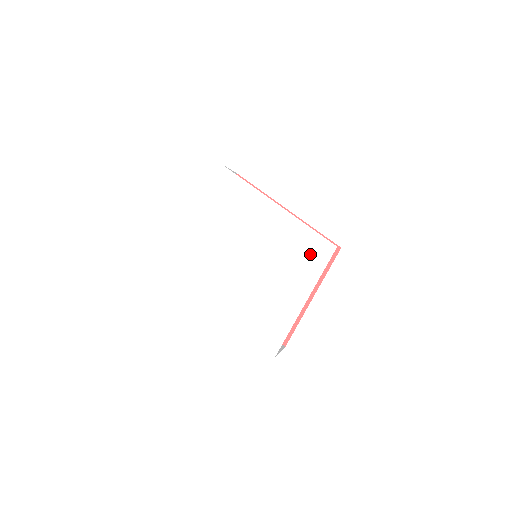
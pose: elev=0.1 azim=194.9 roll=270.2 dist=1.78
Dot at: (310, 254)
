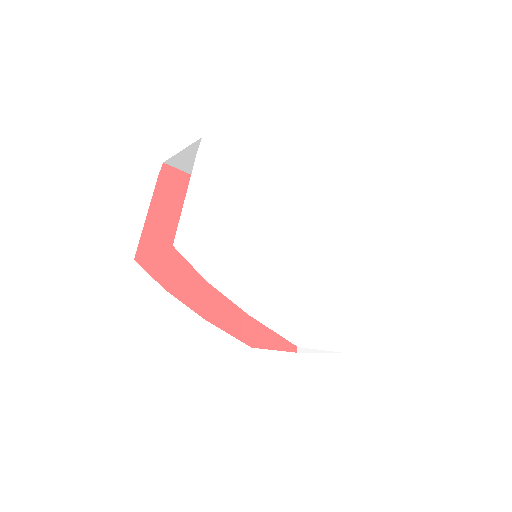
Dot at: (325, 223)
